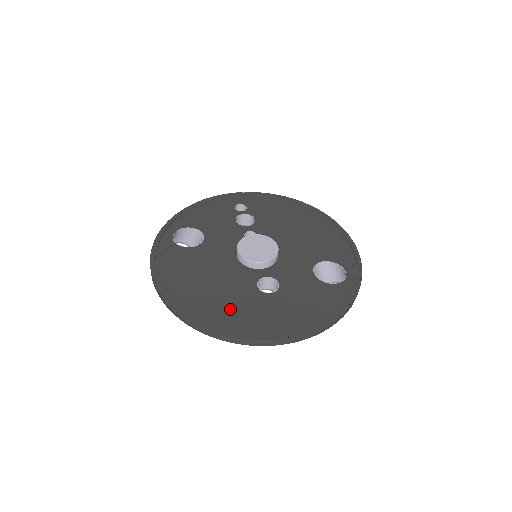
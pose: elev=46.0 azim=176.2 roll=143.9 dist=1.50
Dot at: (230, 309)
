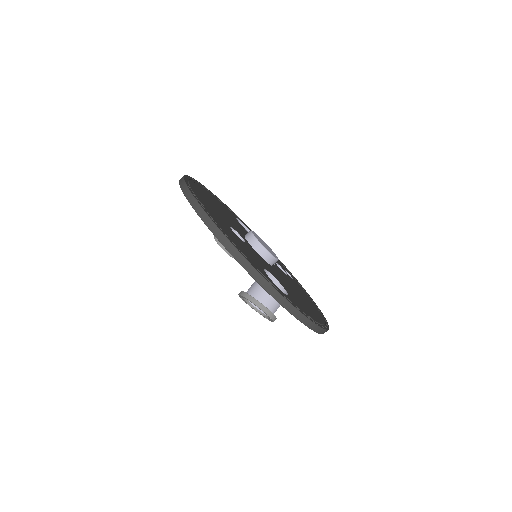
Dot at: (206, 199)
